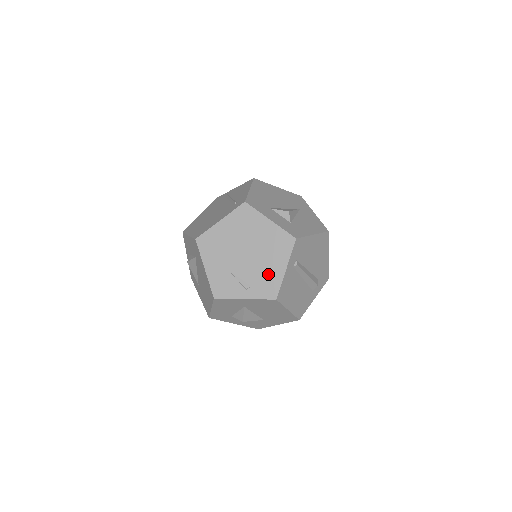
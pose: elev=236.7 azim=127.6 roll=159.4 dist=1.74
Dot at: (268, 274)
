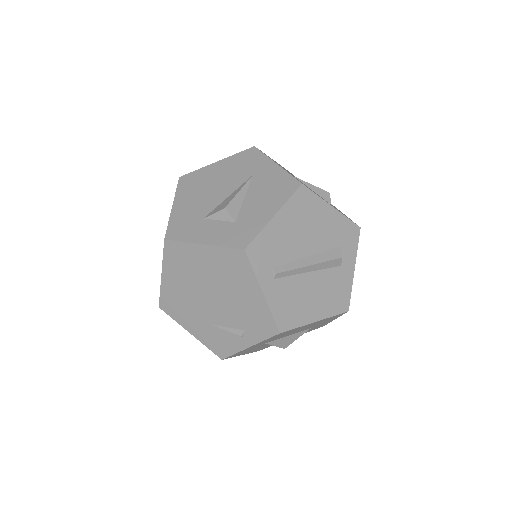
Dot at: (249, 309)
